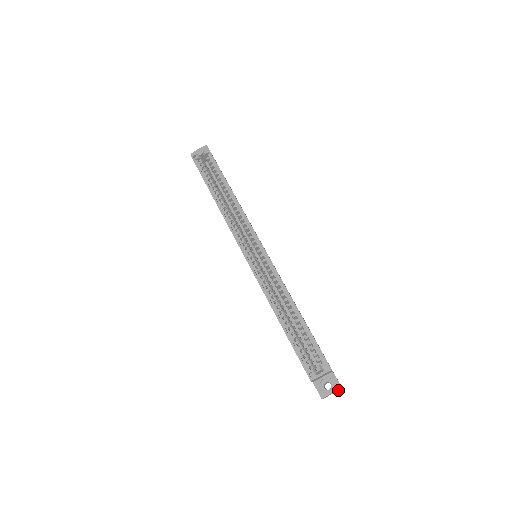
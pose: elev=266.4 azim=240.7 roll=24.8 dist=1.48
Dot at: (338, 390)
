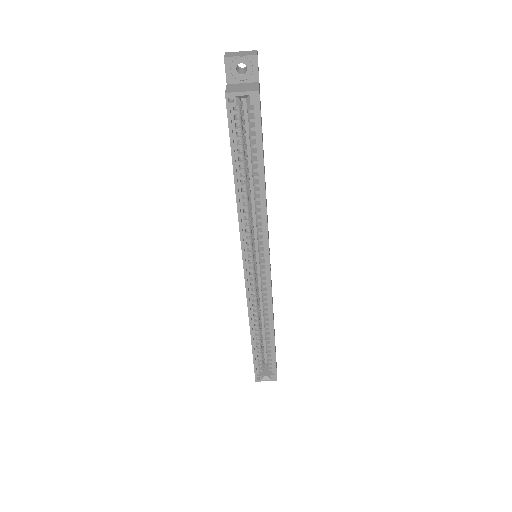
Dot at: occluded
